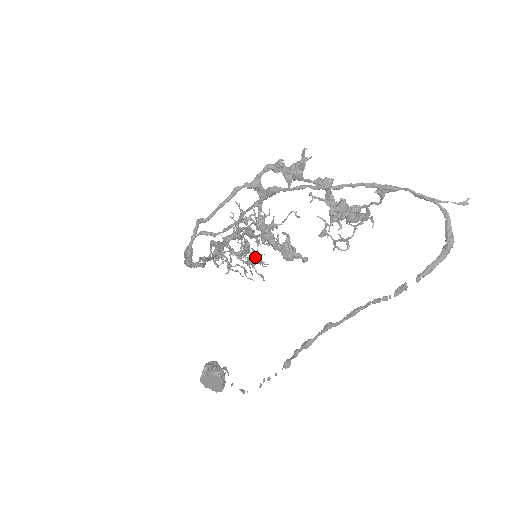
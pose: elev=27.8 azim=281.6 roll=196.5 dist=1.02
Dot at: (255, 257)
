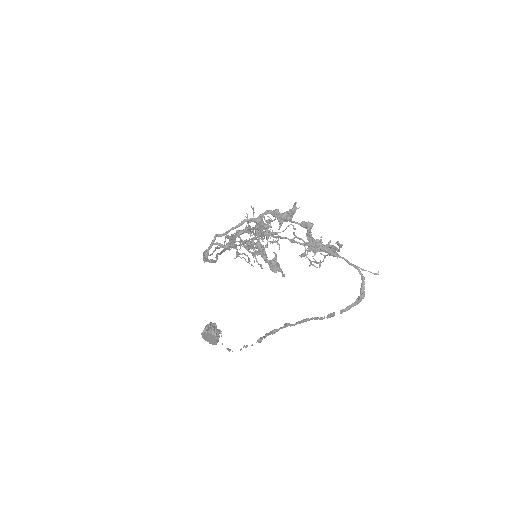
Dot at: occluded
